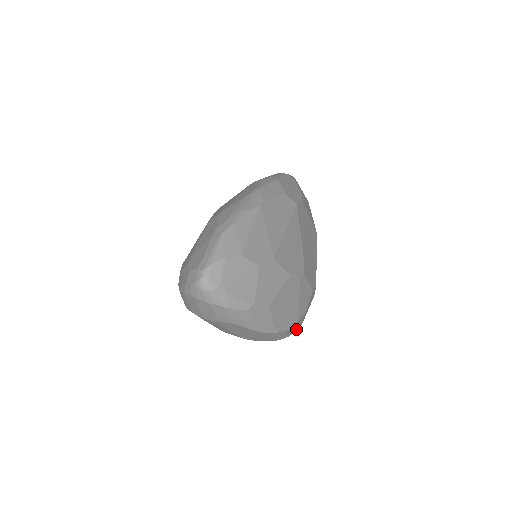
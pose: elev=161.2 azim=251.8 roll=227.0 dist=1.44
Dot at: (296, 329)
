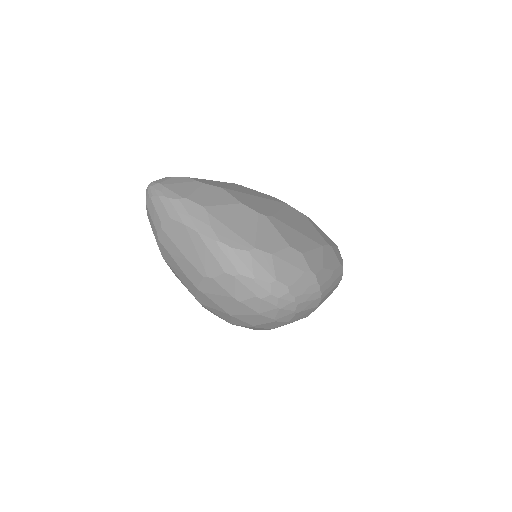
Dot at: (266, 277)
